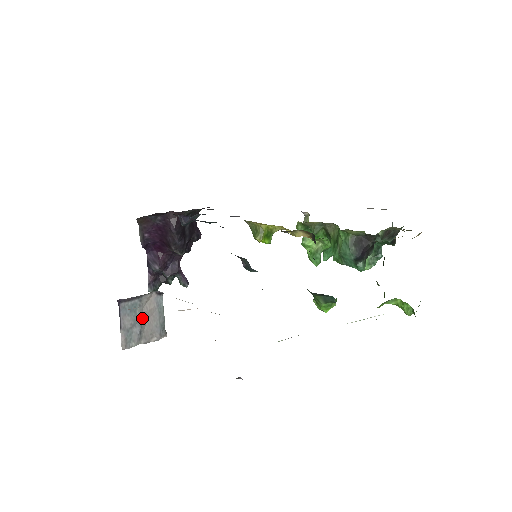
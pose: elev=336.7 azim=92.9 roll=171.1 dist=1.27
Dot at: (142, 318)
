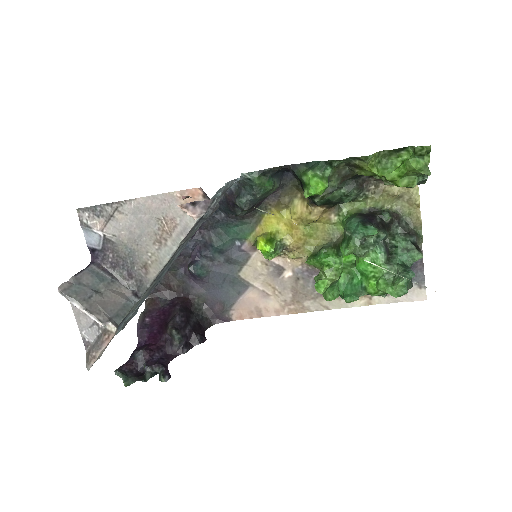
Dot at: (102, 293)
